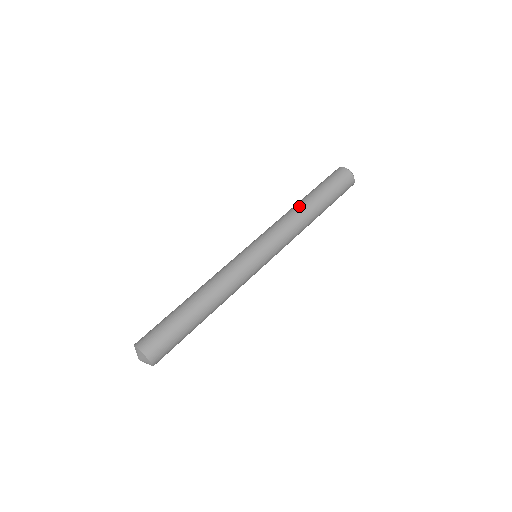
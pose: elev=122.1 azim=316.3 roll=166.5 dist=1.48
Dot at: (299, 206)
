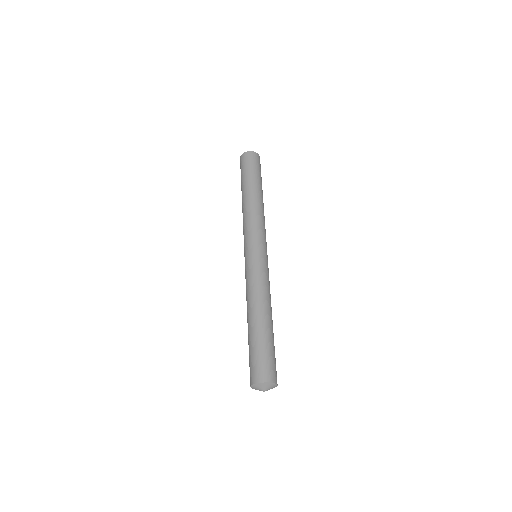
Dot at: (258, 199)
